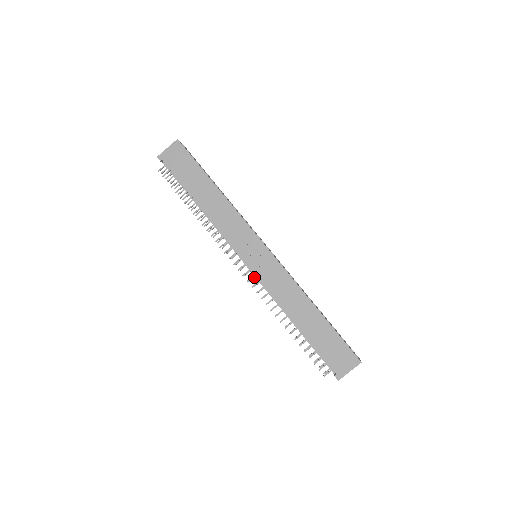
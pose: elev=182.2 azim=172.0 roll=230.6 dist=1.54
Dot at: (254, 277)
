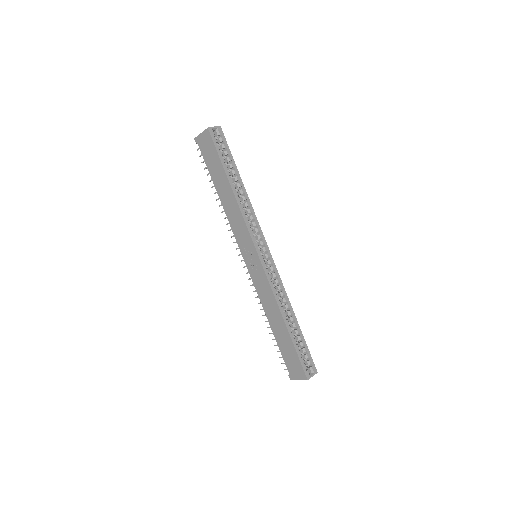
Dot at: occluded
